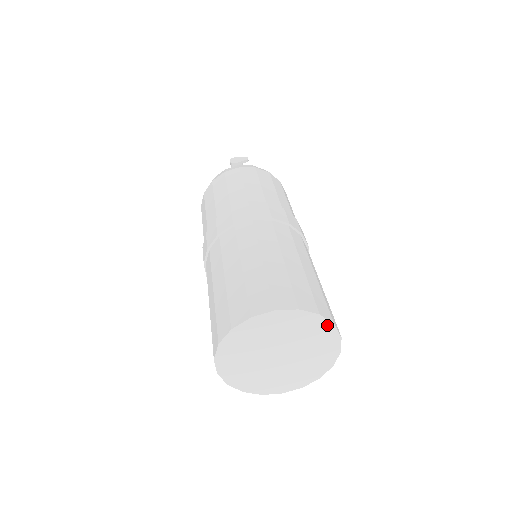
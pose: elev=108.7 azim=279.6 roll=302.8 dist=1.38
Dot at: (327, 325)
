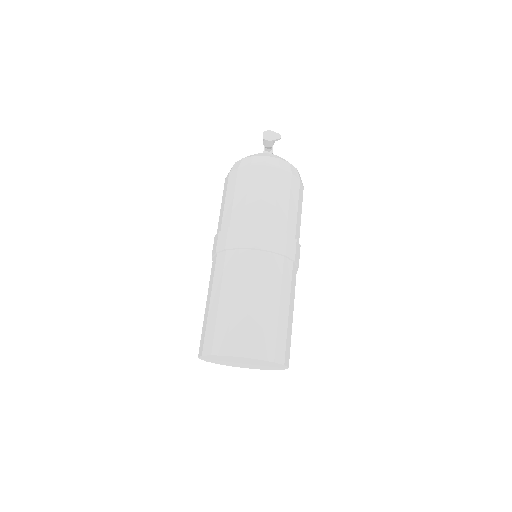
Dot at: (279, 364)
